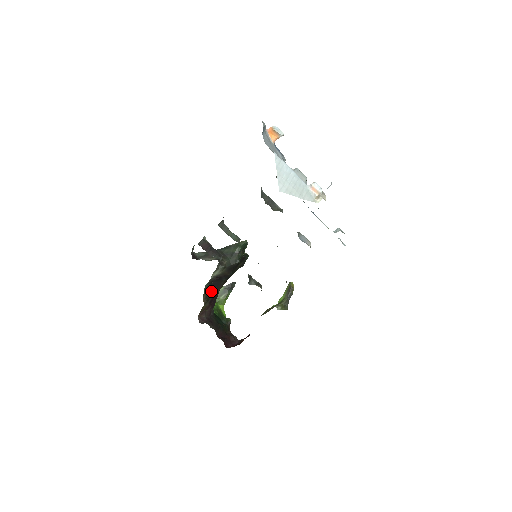
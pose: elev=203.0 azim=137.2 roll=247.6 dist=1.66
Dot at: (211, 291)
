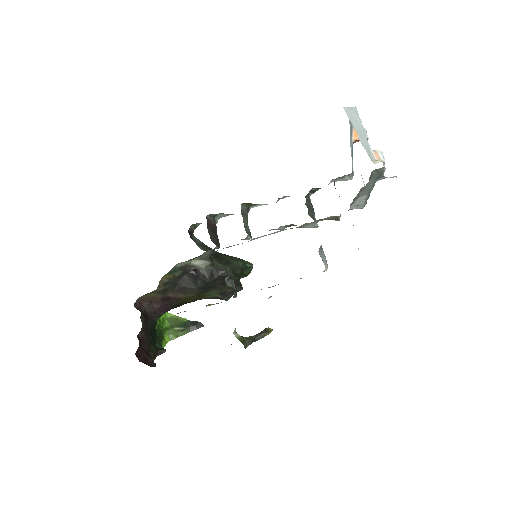
Dot at: (176, 285)
